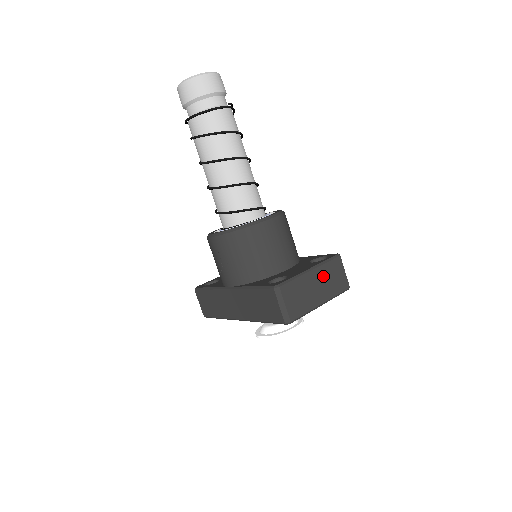
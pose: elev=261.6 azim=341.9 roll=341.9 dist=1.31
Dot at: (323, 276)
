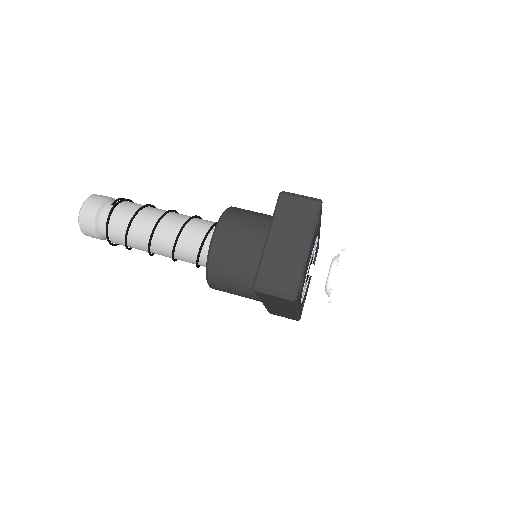
Dot at: (284, 228)
